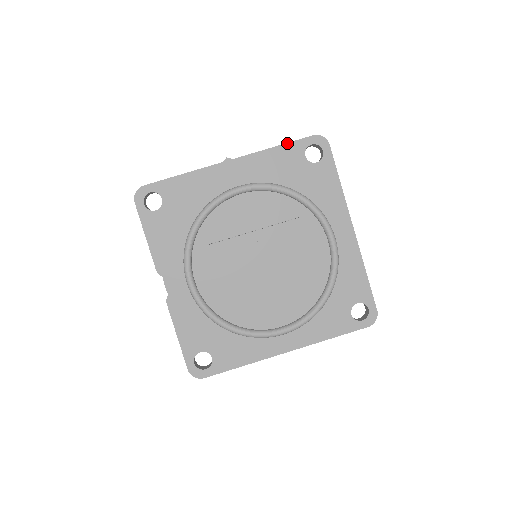
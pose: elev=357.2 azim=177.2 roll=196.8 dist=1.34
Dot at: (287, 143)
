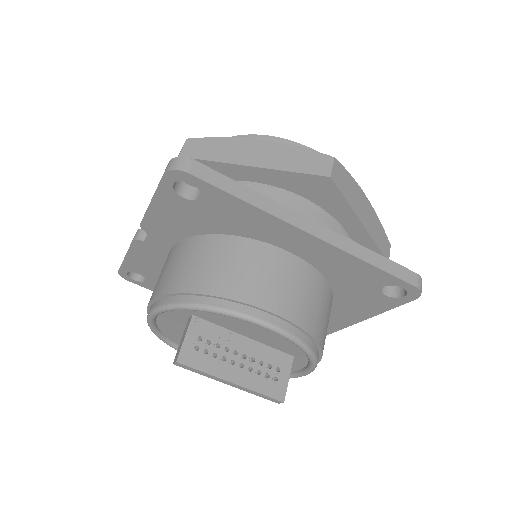
Dot at: (384, 271)
